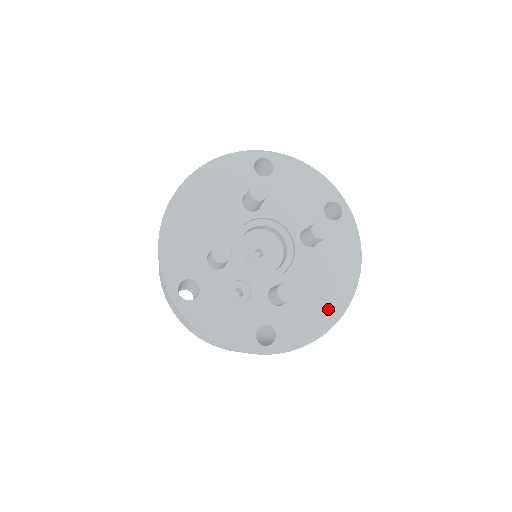
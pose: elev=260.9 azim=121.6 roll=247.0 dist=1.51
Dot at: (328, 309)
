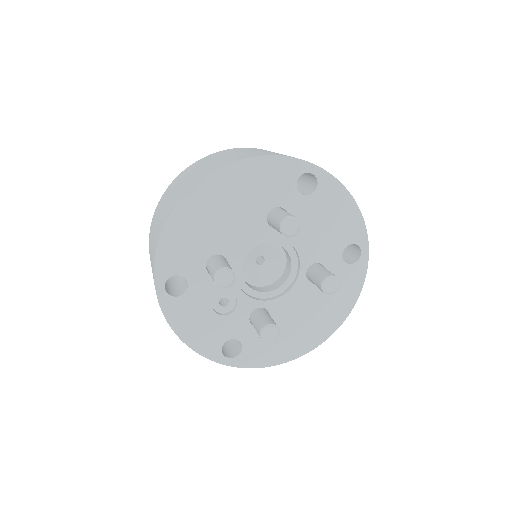
Dot at: (299, 343)
